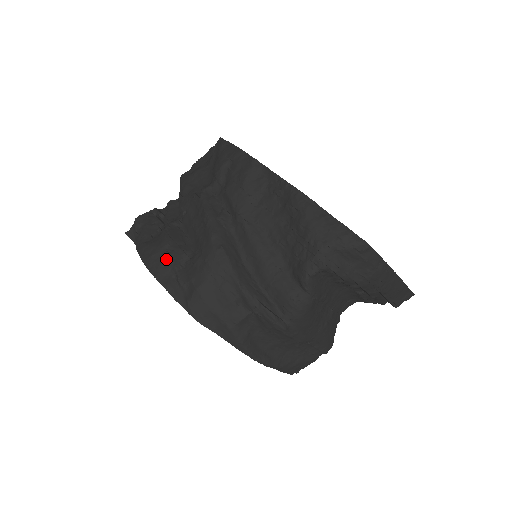
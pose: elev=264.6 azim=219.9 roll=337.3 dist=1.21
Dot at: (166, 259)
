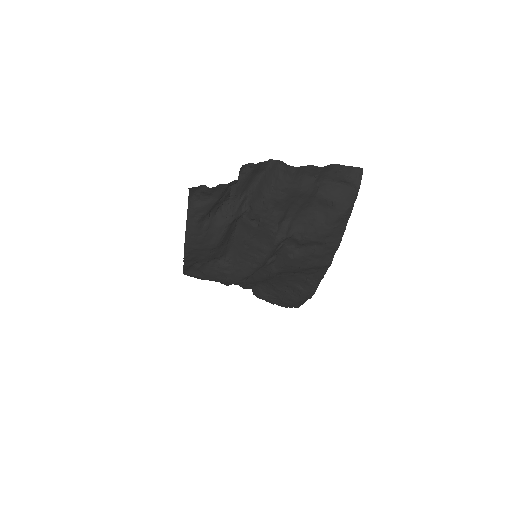
Dot at: (204, 257)
